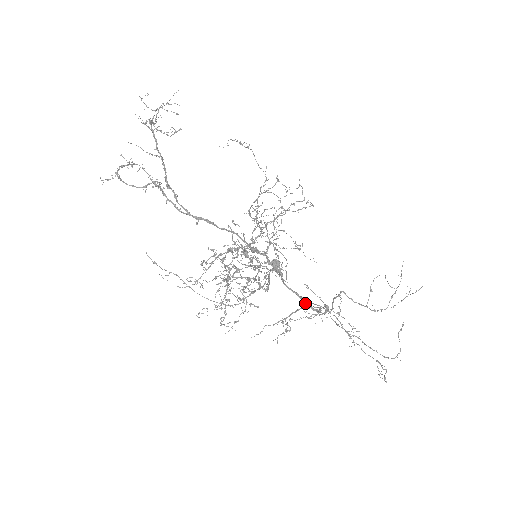
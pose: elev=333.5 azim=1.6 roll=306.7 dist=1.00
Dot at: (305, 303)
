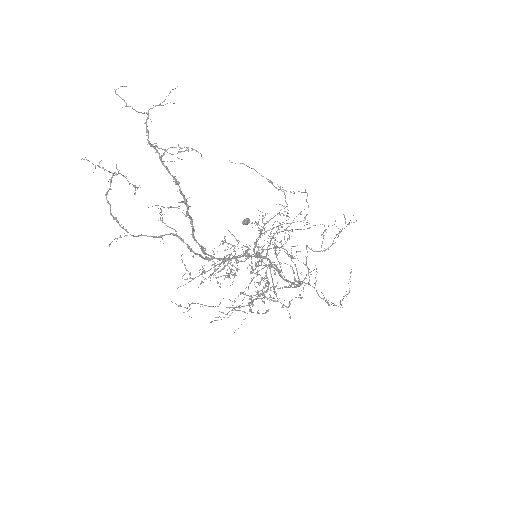
Dot at: occluded
